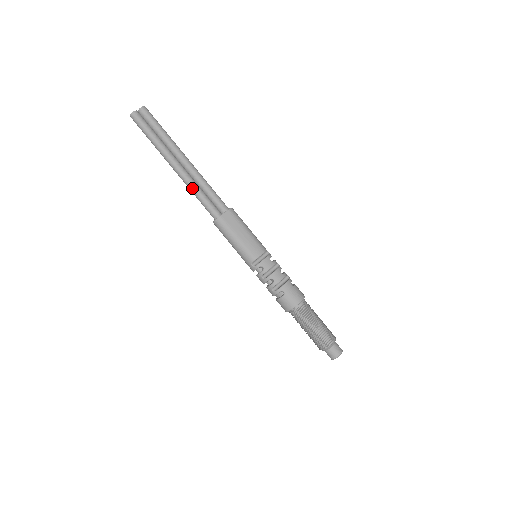
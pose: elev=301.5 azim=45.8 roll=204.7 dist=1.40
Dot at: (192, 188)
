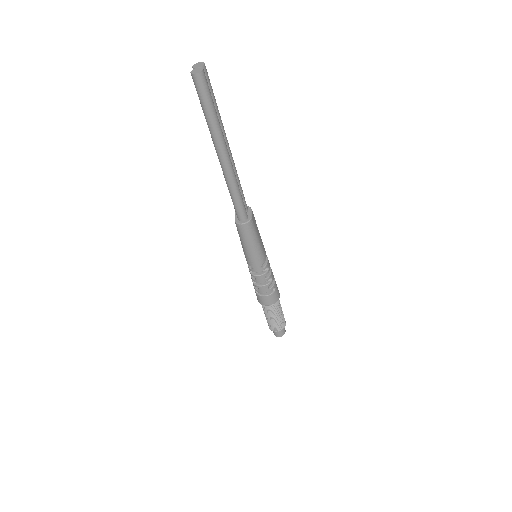
Dot at: (236, 184)
